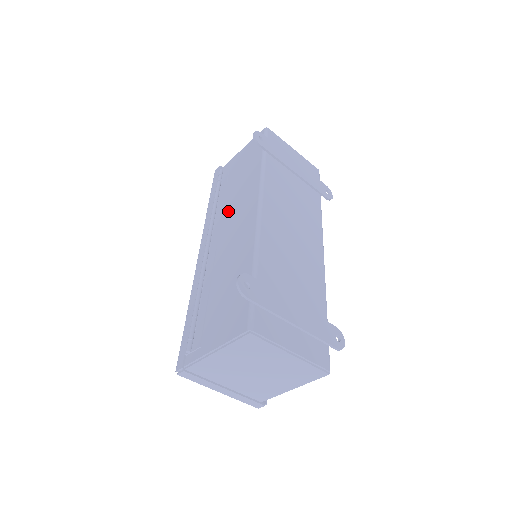
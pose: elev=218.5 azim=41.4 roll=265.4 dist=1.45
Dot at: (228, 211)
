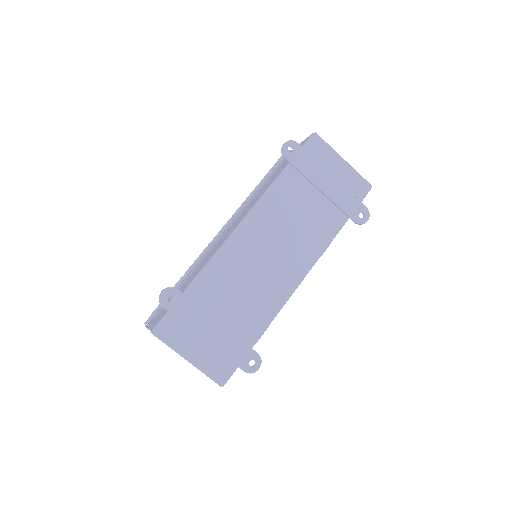
Dot at: (245, 209)
